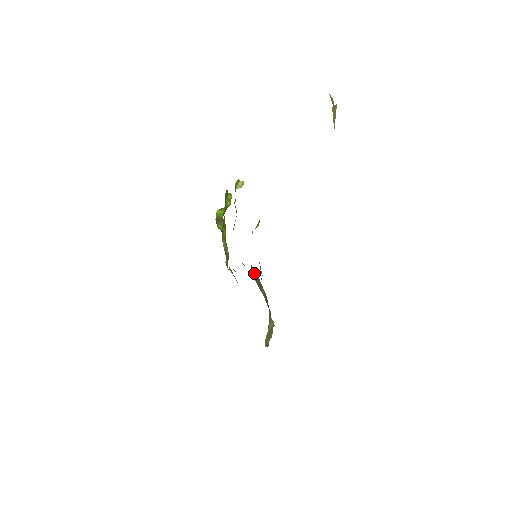
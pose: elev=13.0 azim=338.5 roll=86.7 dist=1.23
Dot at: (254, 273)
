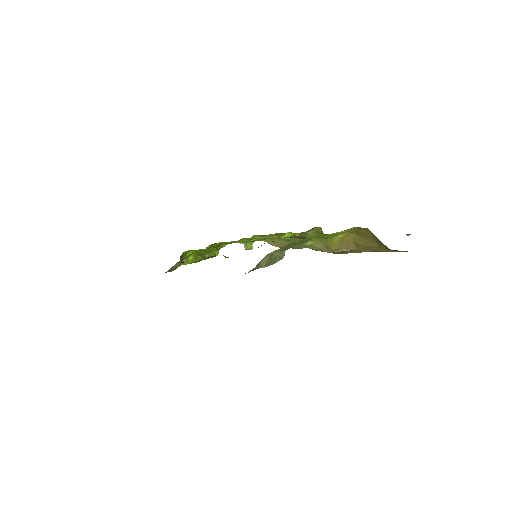
Dot at: occluded
